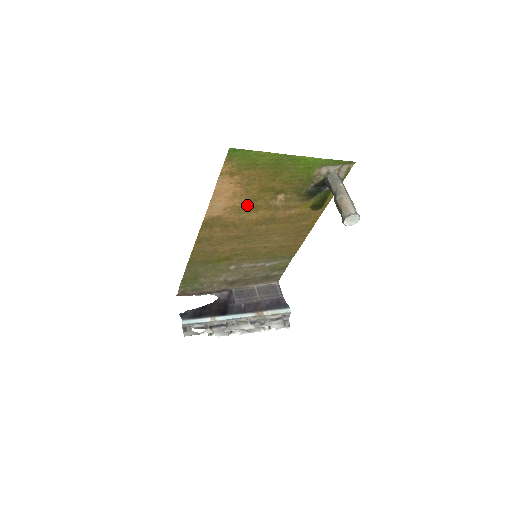
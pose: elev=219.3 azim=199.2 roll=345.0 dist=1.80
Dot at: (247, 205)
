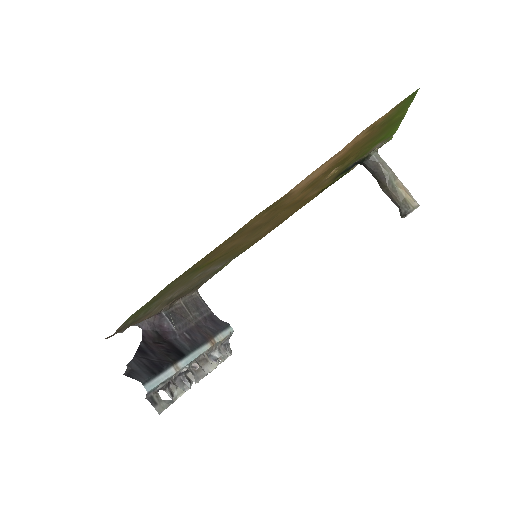
Dot at: (317, 179)
